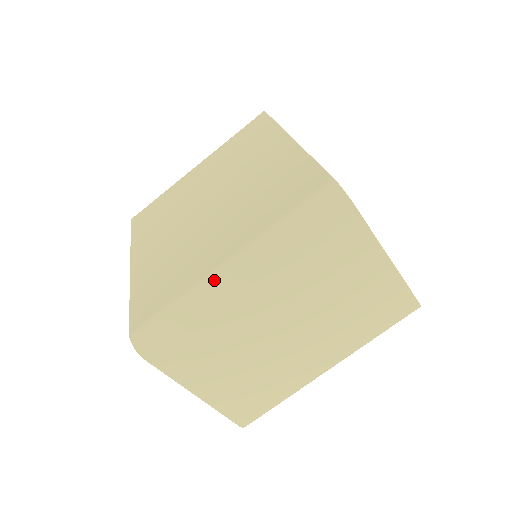
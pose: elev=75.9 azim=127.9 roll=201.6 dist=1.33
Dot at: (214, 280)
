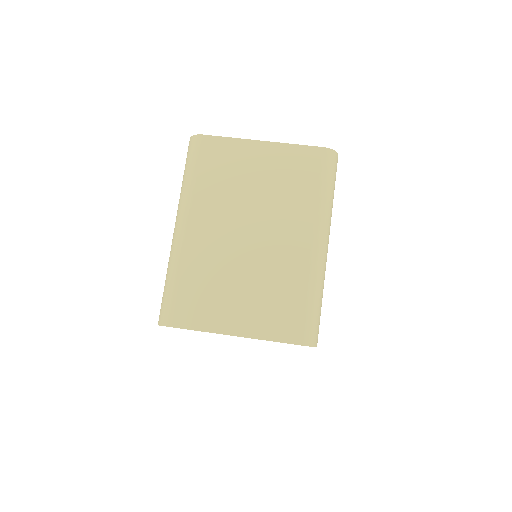
Dot at: (172, 243)
